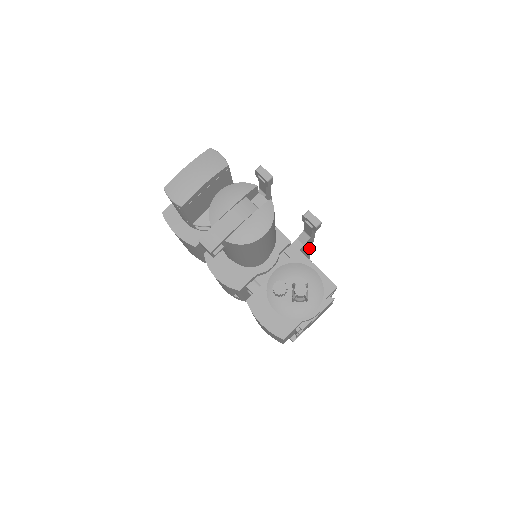
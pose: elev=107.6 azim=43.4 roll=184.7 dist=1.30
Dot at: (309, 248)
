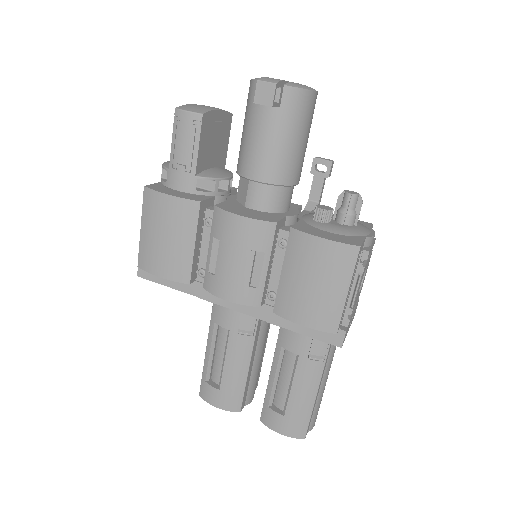
Dot at: occluded
